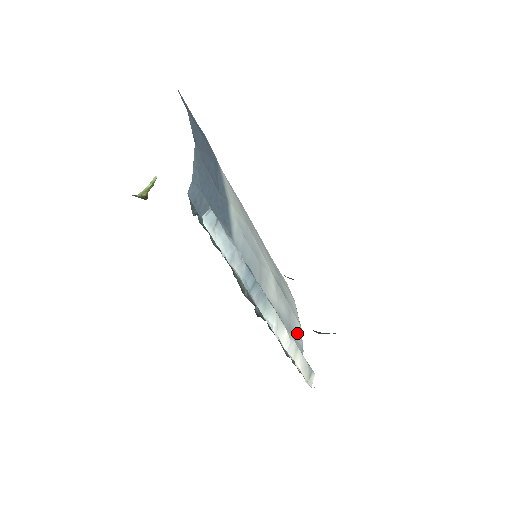
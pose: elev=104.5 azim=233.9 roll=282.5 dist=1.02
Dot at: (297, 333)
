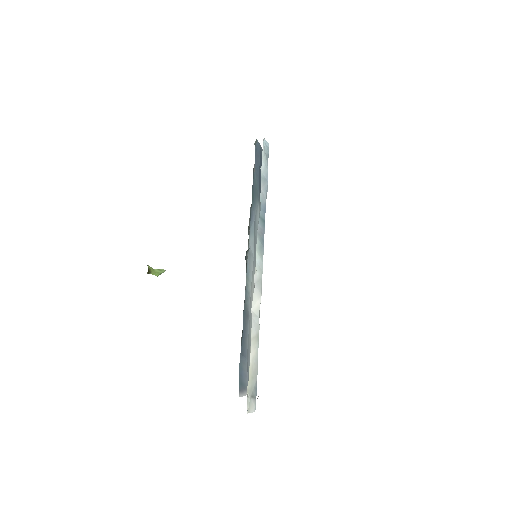
Dot at: occluded
